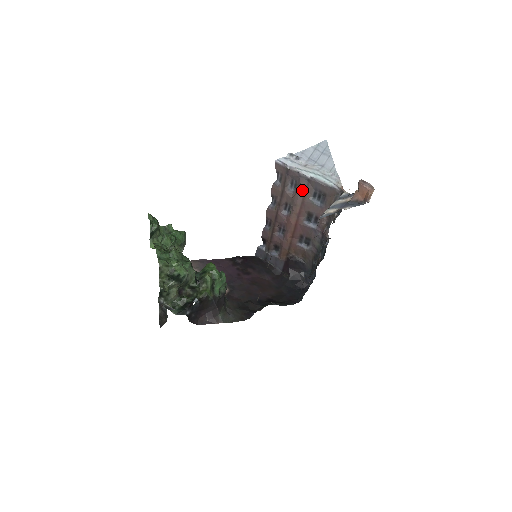
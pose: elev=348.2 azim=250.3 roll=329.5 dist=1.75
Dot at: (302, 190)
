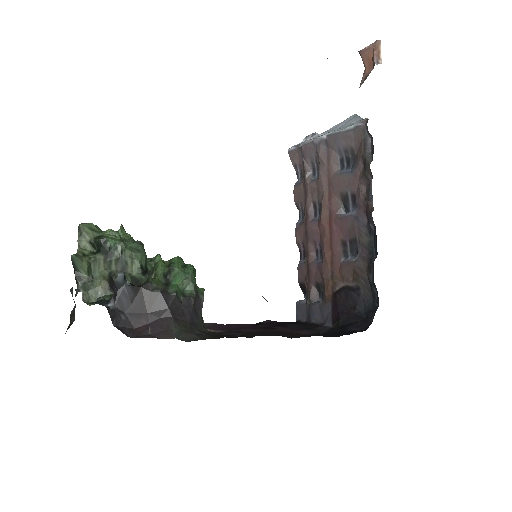
Dot at: (323, 164)
